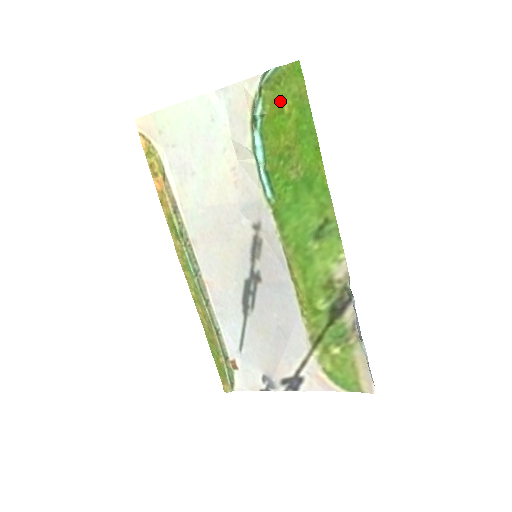
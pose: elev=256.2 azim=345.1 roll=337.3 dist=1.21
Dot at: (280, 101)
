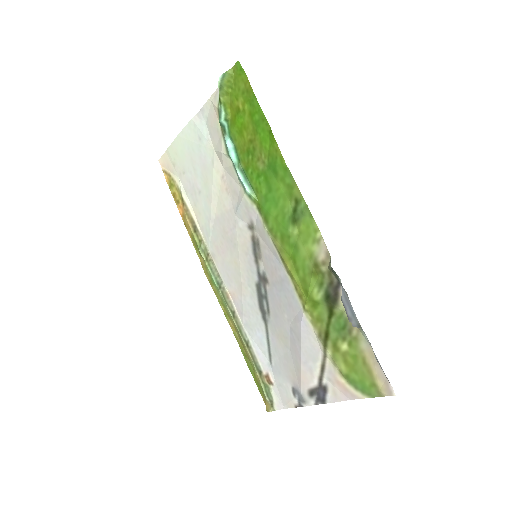
Dot at: (235, 102)
